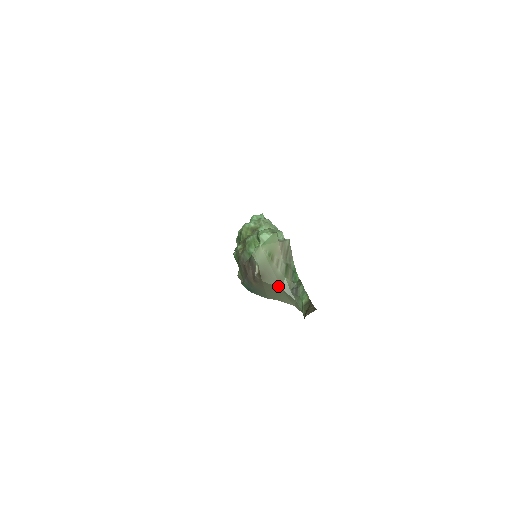
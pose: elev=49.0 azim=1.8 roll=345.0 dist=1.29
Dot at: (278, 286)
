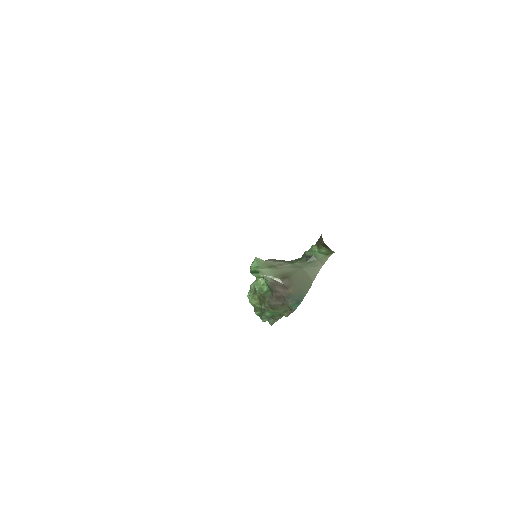
Dot at: (299, 270)
